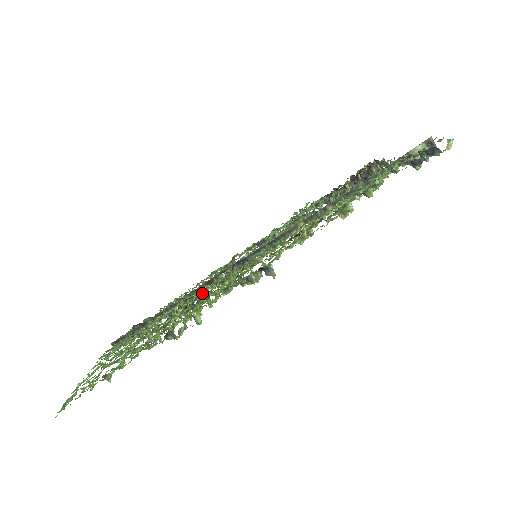
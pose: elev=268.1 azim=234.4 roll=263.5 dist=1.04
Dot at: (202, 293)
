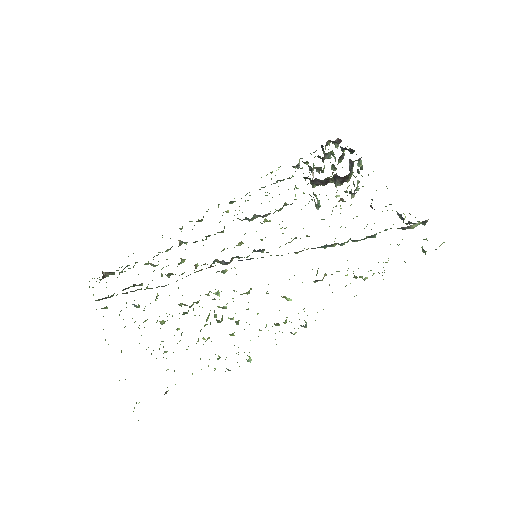
Dot at: occluded
